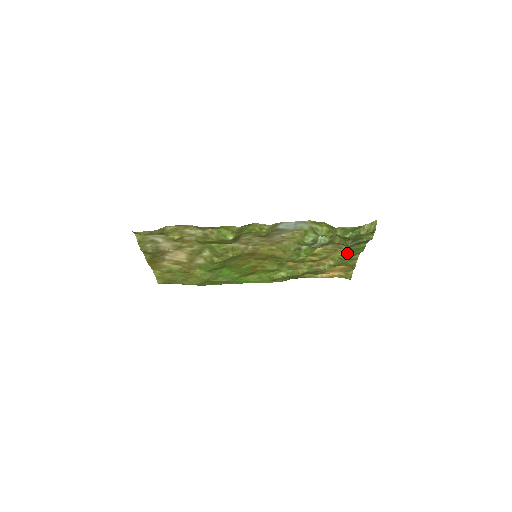
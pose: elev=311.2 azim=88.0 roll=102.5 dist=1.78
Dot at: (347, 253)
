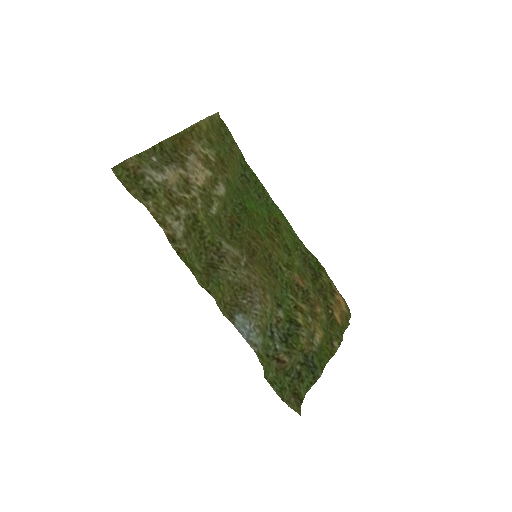
Dot at: (322, 344)
